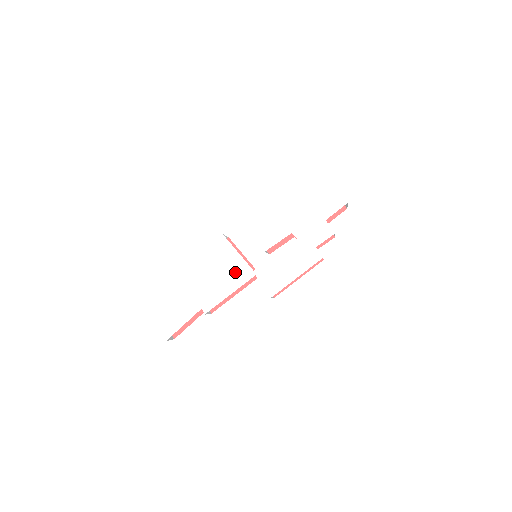
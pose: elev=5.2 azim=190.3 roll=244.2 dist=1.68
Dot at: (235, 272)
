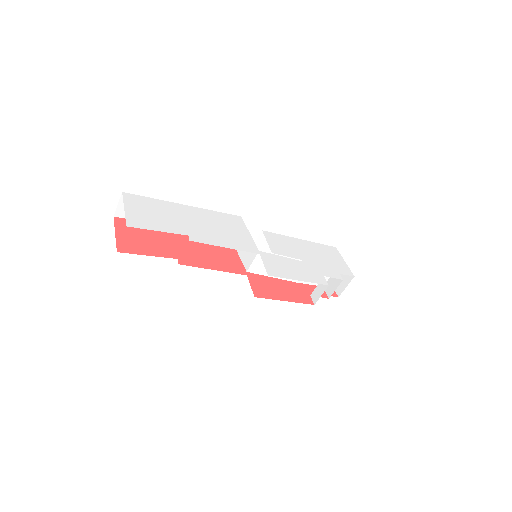
Dot at: (240, 240)
